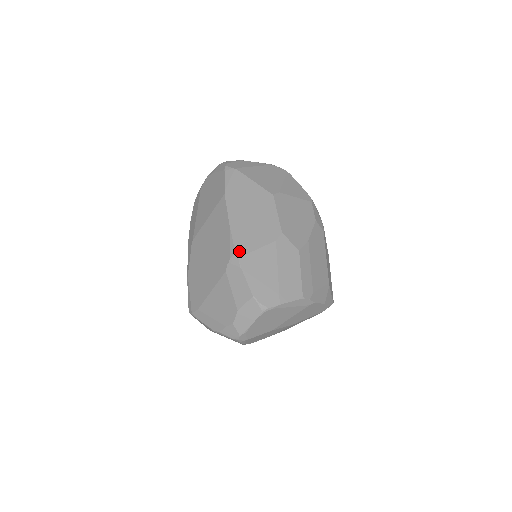
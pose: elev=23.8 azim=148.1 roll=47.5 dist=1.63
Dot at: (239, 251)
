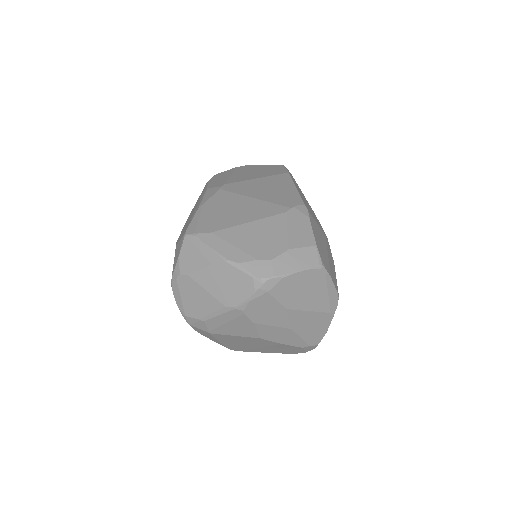
Dot at: occluded
